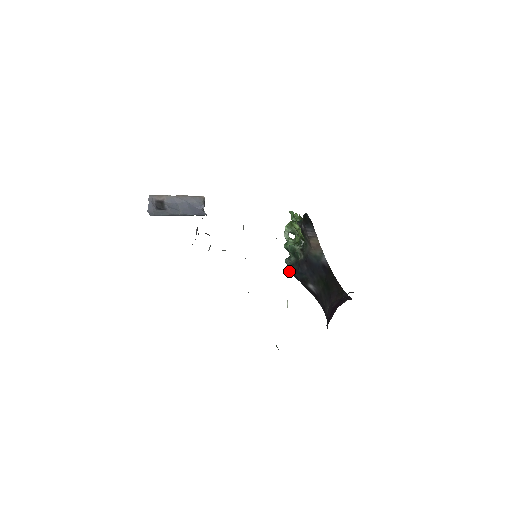
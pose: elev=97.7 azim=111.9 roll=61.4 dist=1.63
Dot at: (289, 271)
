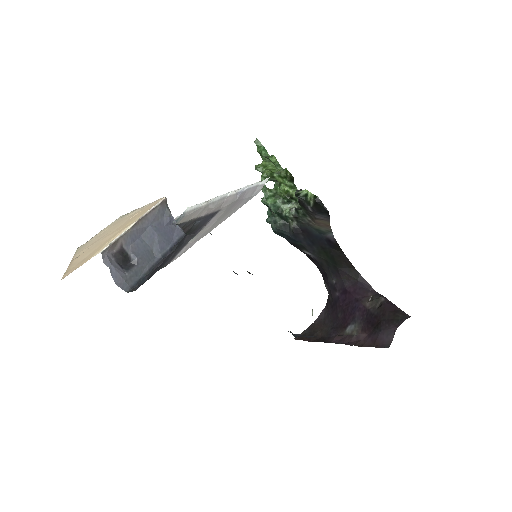
Dot at: occluded
